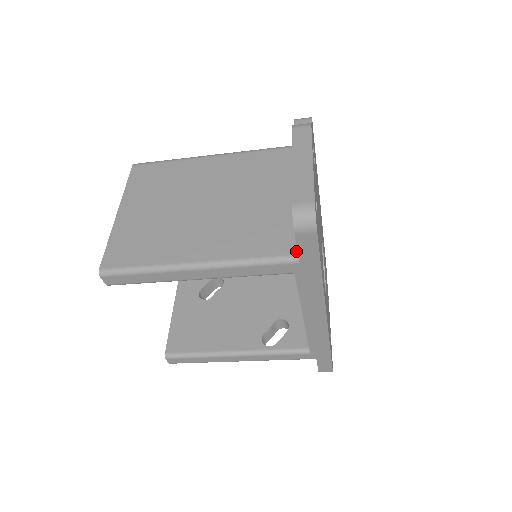
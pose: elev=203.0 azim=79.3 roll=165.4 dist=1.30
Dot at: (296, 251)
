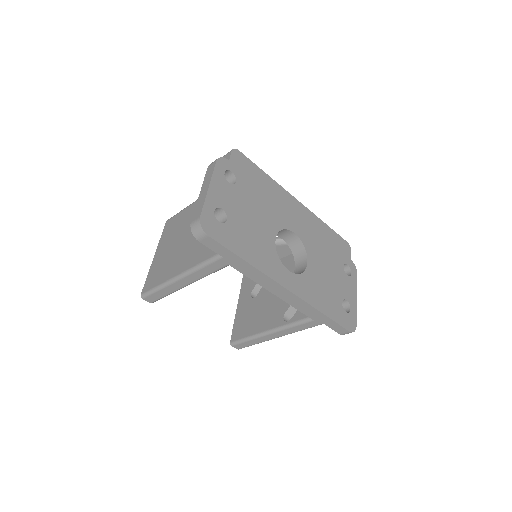
Dot at: occluded
